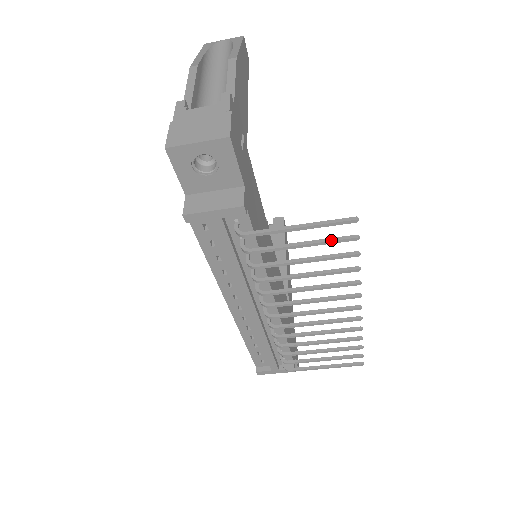
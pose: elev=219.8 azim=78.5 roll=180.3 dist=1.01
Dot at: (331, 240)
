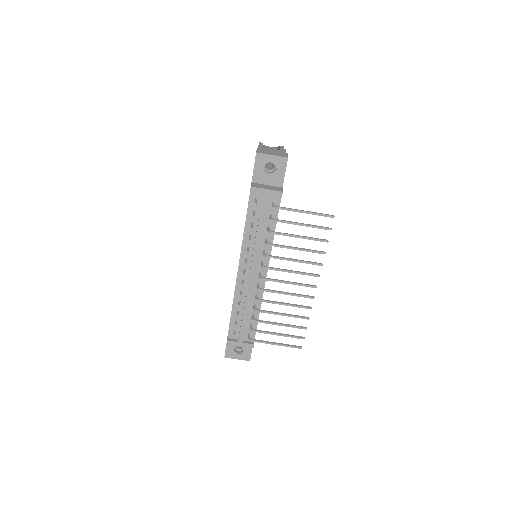
Dot at: (317, 226)
